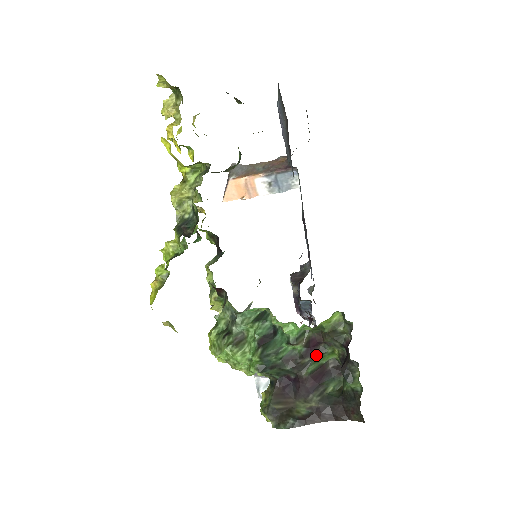
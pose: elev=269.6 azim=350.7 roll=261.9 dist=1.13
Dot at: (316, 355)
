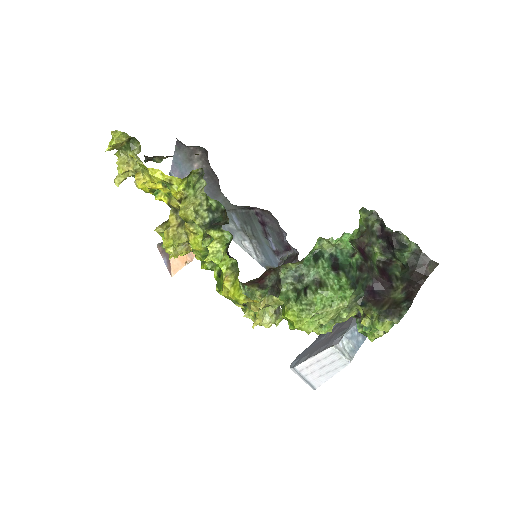
Dot at: (369, 258)
